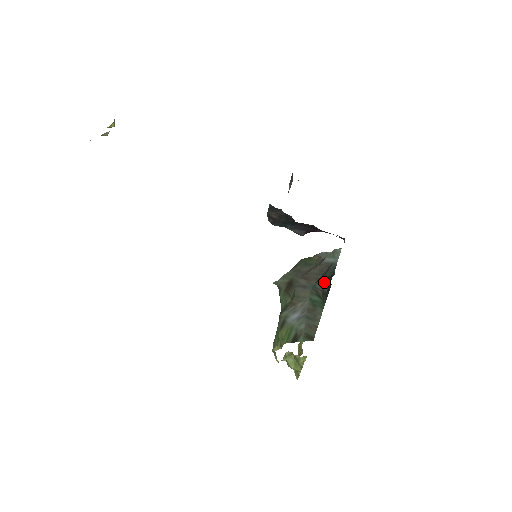
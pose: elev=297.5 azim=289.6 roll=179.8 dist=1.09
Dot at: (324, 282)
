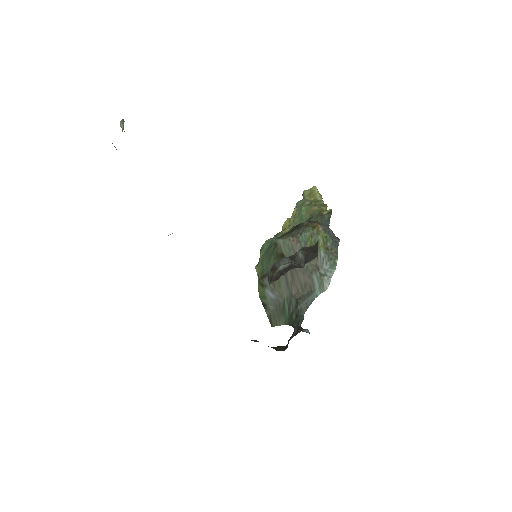
Dot at: (296, 310)
